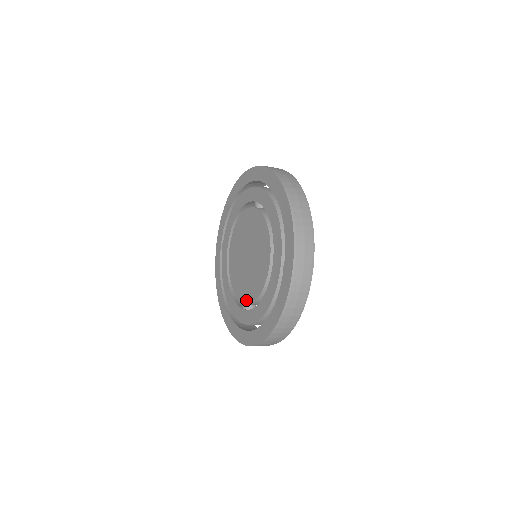
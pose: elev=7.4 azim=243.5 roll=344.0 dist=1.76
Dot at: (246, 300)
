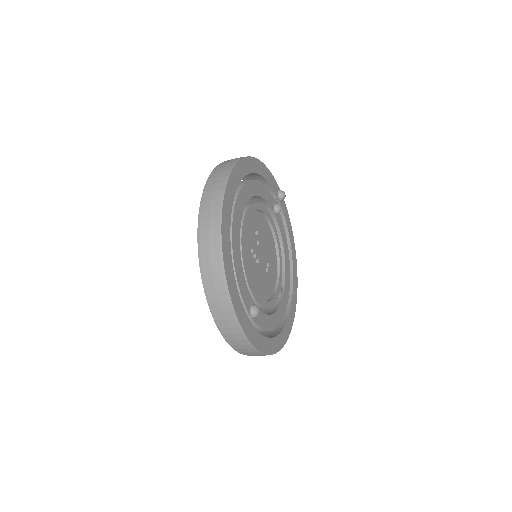
Dot at: occluded
